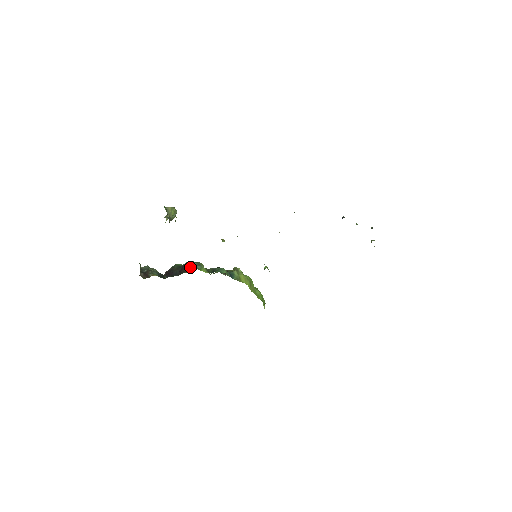
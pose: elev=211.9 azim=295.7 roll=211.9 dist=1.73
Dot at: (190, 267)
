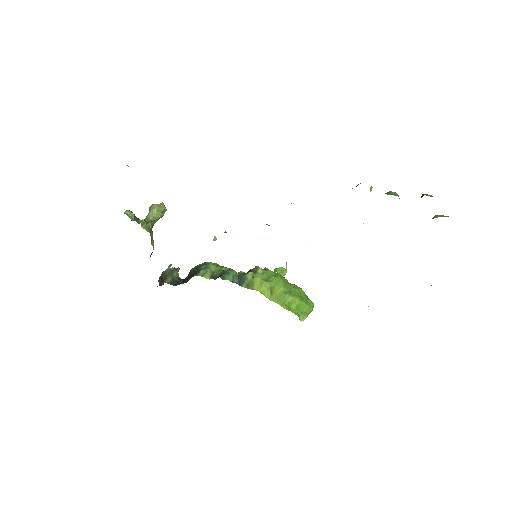
Dot at: (197, 271)
